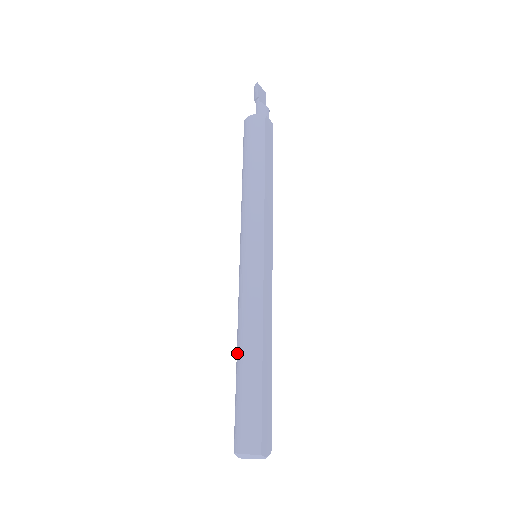
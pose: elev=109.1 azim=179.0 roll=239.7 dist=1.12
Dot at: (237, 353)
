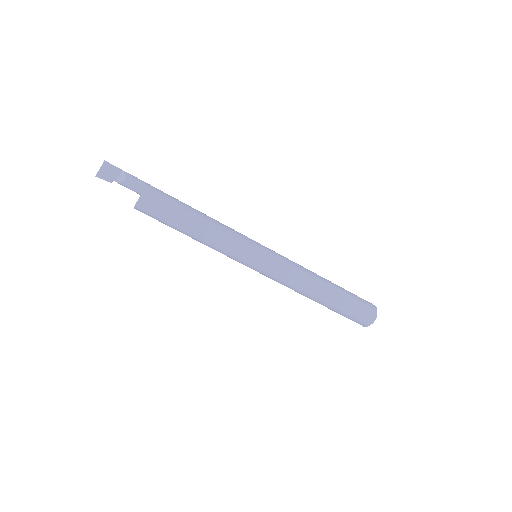
Dot at: occluded
